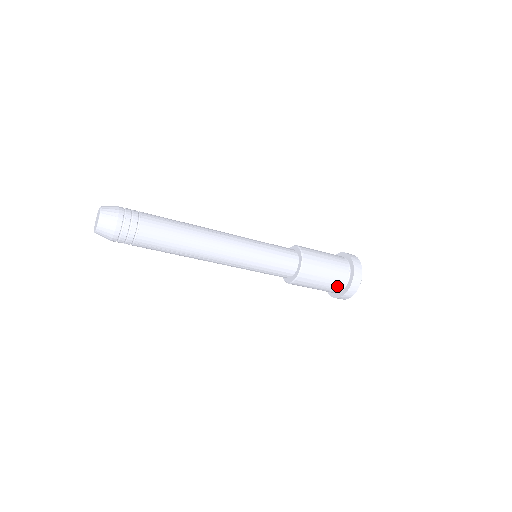
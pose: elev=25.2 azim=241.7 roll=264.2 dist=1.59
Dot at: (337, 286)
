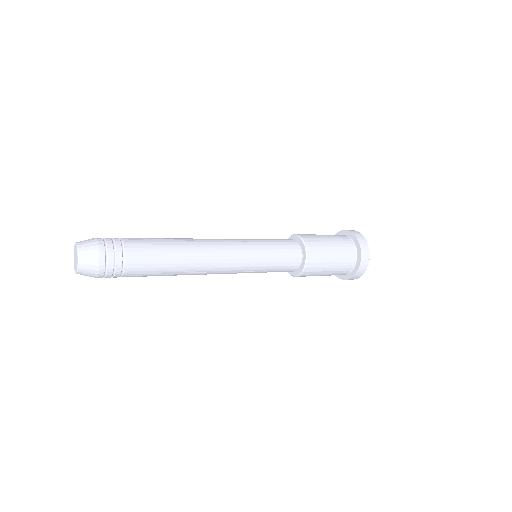
Dot at: occluded
